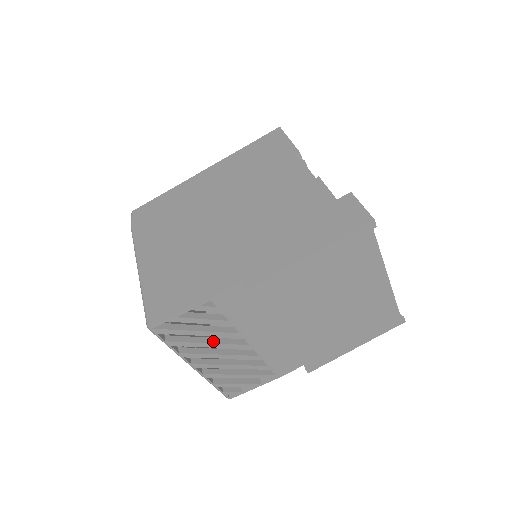
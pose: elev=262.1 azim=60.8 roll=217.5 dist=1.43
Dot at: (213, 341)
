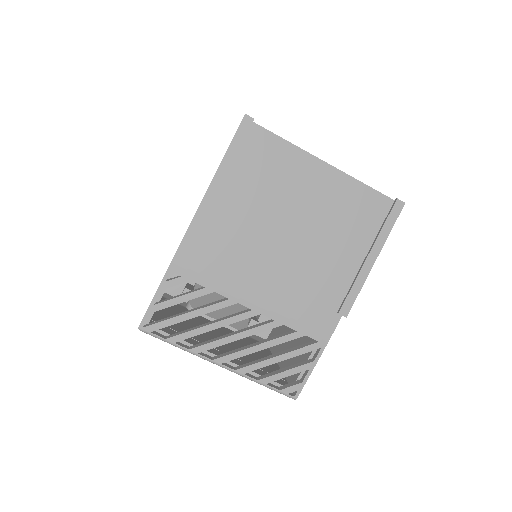
Dot at: (213, 322)
